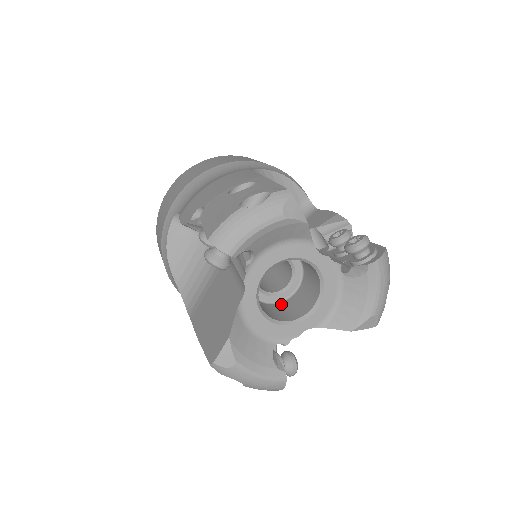
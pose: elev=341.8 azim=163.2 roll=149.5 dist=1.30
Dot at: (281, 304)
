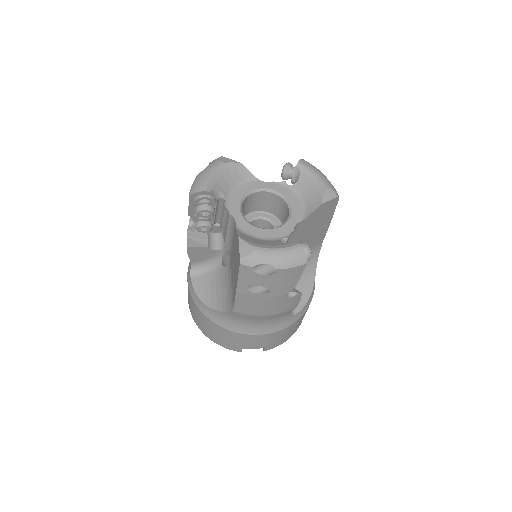
Dot at: occluded
